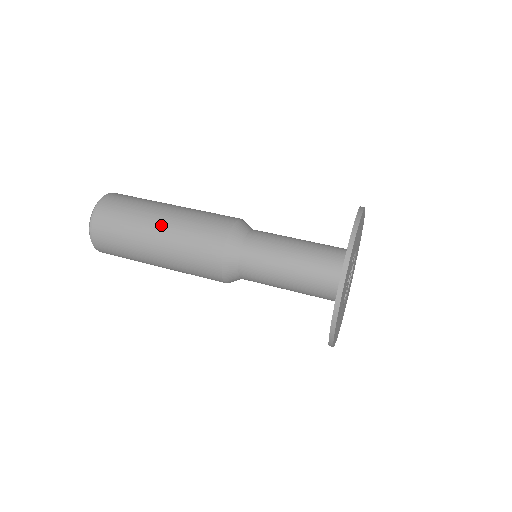
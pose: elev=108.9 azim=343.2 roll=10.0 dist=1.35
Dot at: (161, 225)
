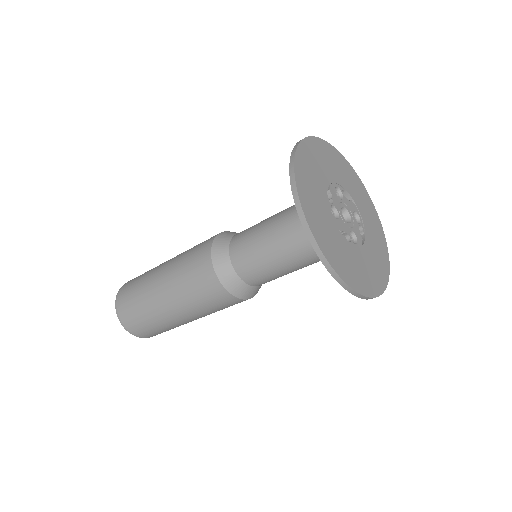
Dot at: (163, 268)
